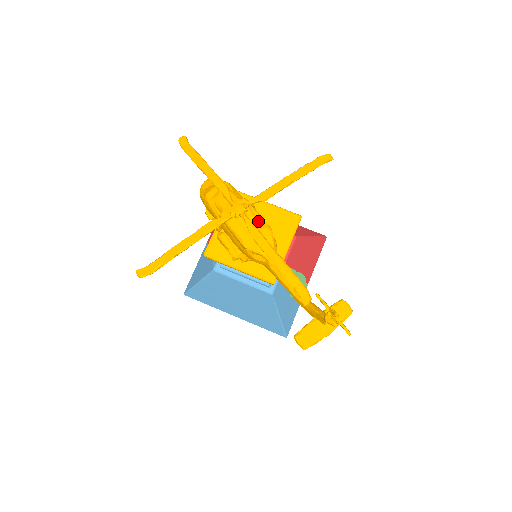
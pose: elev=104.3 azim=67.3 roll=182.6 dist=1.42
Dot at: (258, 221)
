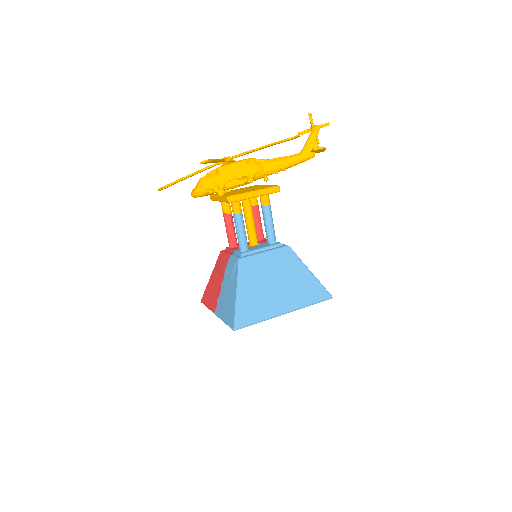
Dot at: occluded
